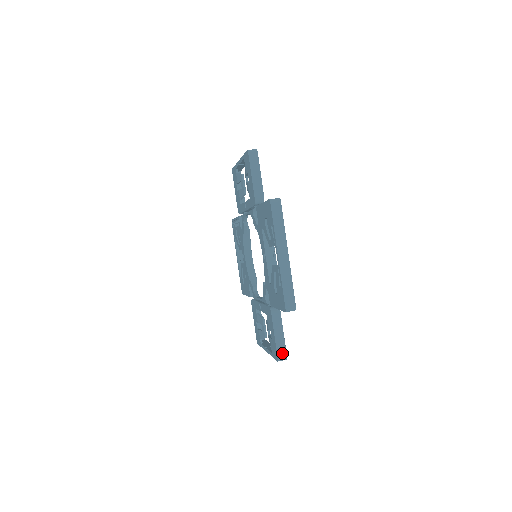
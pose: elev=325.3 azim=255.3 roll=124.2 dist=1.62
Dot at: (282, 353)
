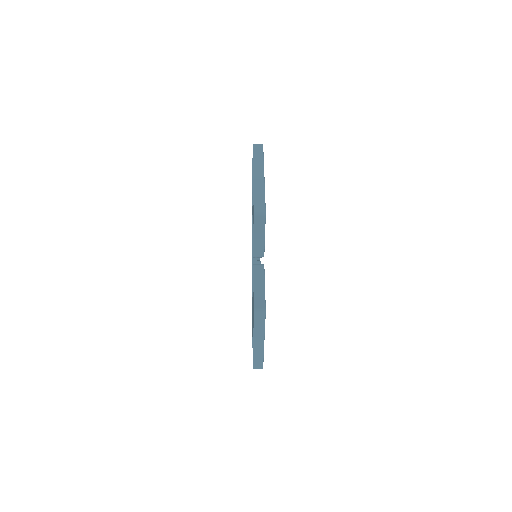
Dot at: (260, 303)
